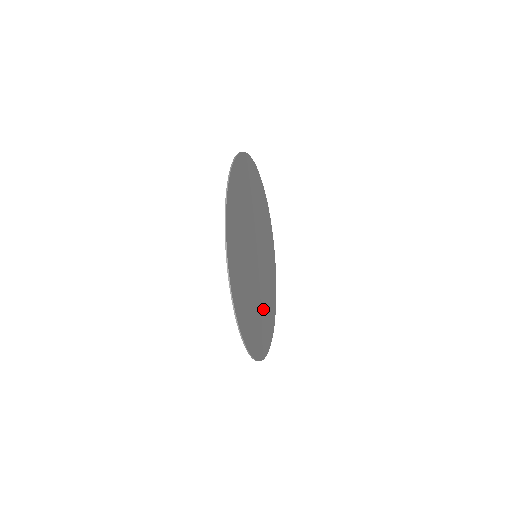
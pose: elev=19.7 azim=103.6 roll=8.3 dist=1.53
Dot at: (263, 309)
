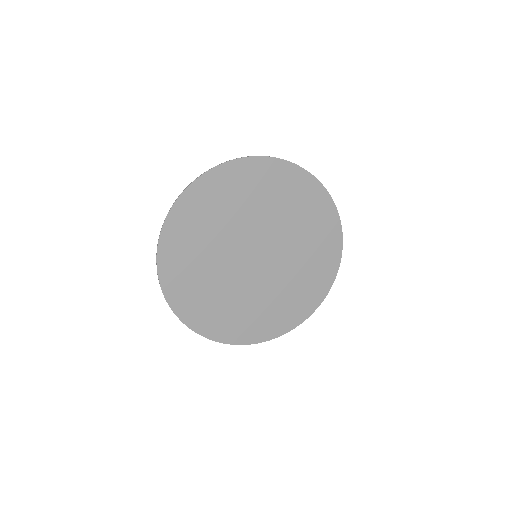
Dot at: (259, 305)
